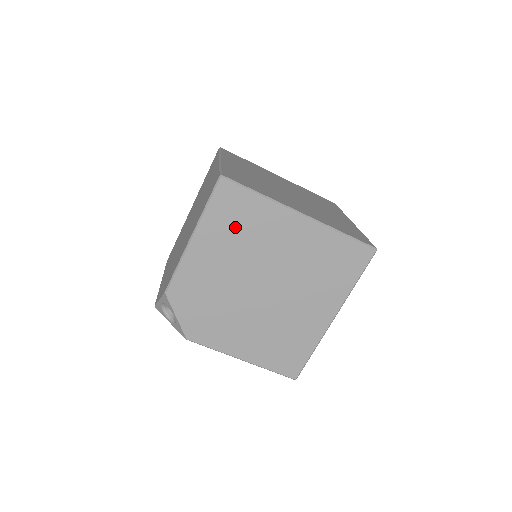
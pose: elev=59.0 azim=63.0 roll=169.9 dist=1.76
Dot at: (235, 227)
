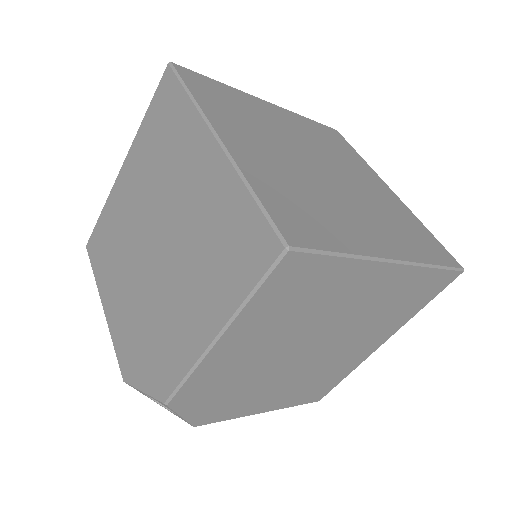
Dot at: (292, 306)
